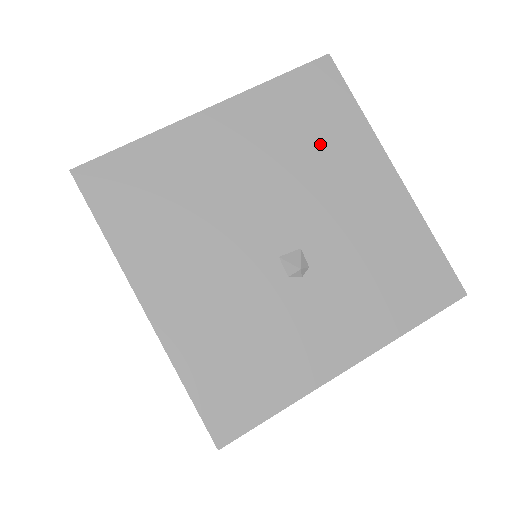
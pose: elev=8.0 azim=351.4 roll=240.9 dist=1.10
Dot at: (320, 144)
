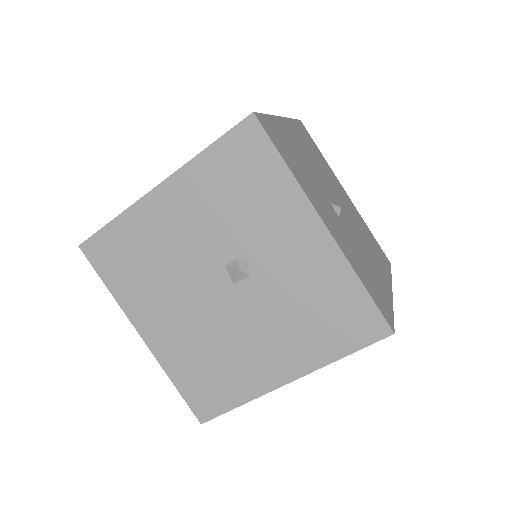
Dot at: (371, 246)
